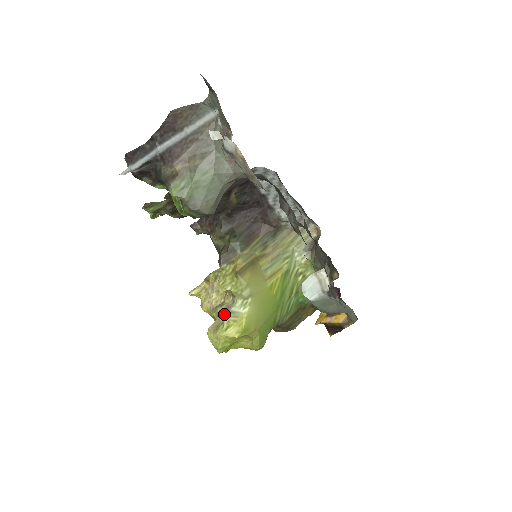
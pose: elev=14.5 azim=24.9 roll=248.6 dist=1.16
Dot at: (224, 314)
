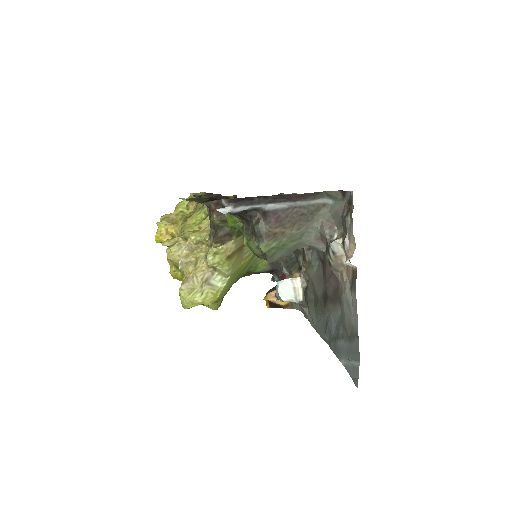
Dot at: (201, 281)
